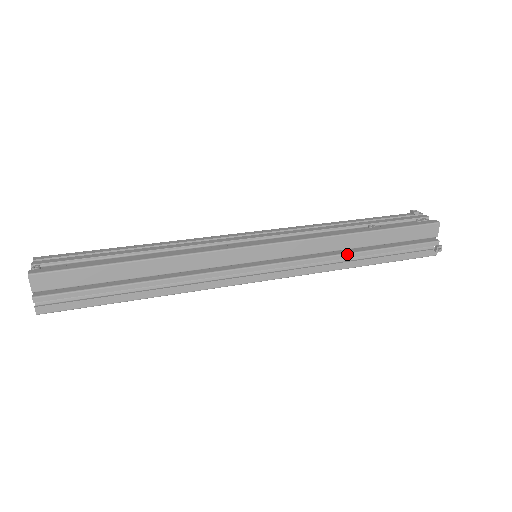
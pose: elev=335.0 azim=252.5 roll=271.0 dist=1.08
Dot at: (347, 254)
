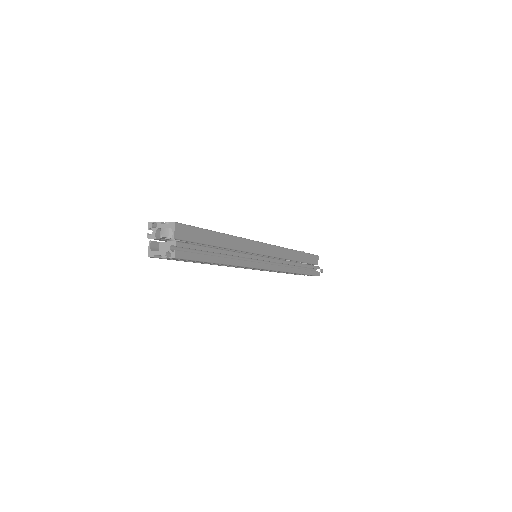
Dot at: (294, 262)
